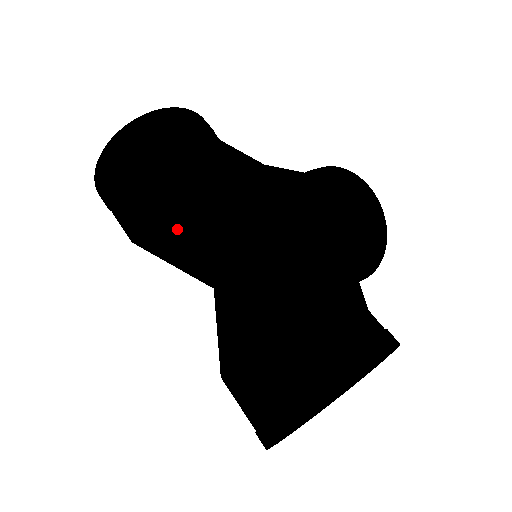
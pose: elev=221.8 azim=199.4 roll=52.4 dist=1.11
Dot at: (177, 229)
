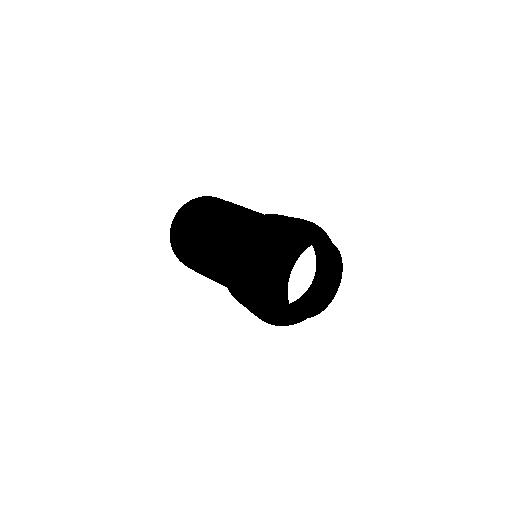
Dot at: (213, 224)
